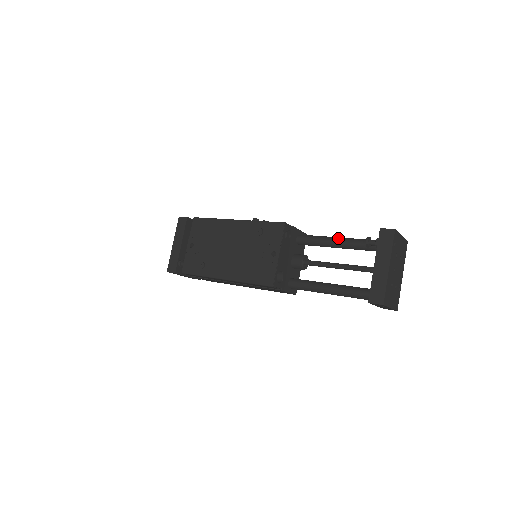
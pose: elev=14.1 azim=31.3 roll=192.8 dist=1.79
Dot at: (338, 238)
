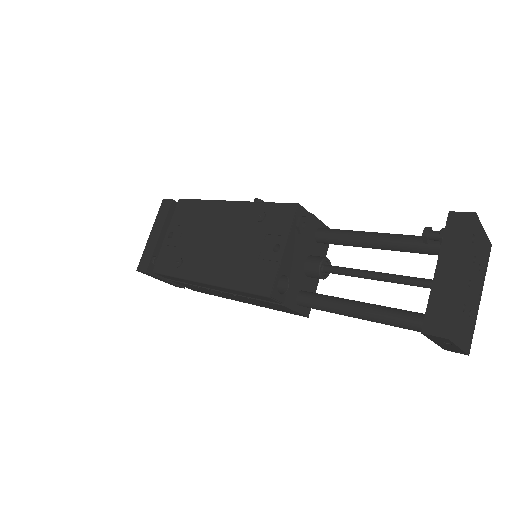
Dot at: (378, 233)
